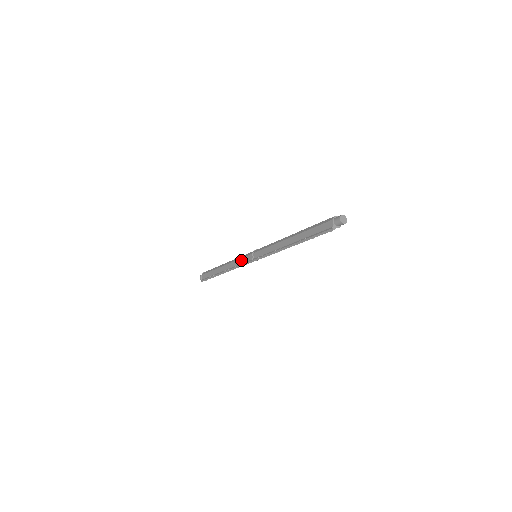
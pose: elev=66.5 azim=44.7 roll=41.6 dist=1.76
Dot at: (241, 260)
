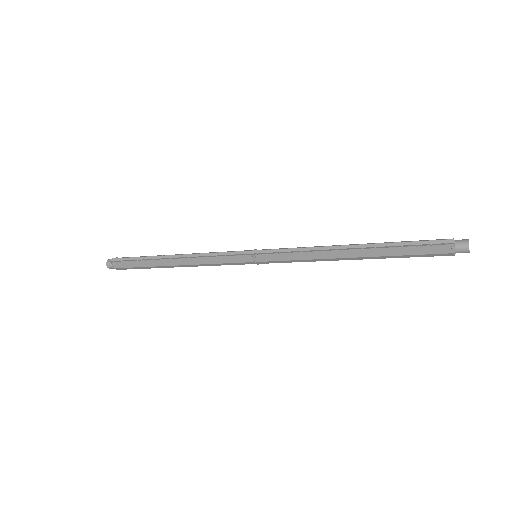
Dot at: occluded
